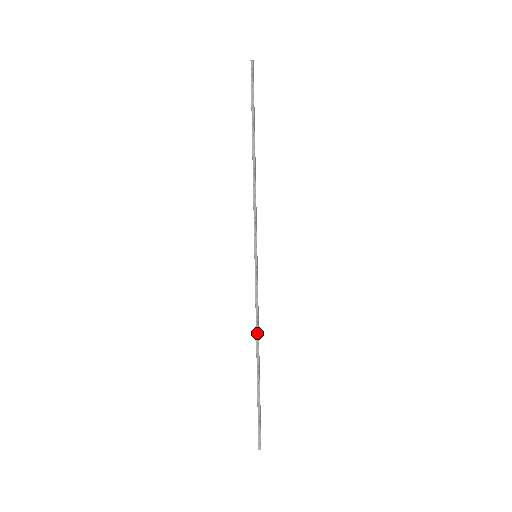
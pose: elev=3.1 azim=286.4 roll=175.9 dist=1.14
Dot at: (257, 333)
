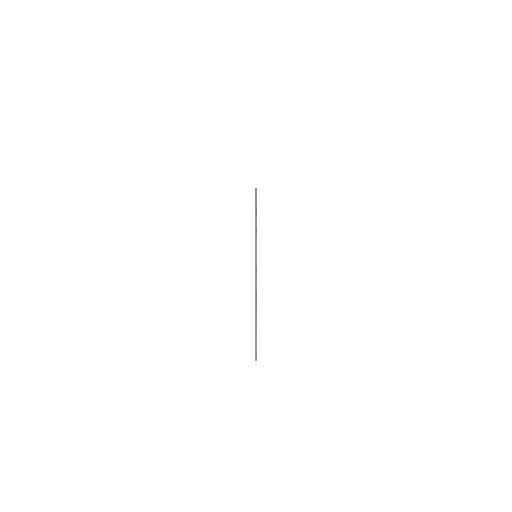
Dot at: (256, 291)
